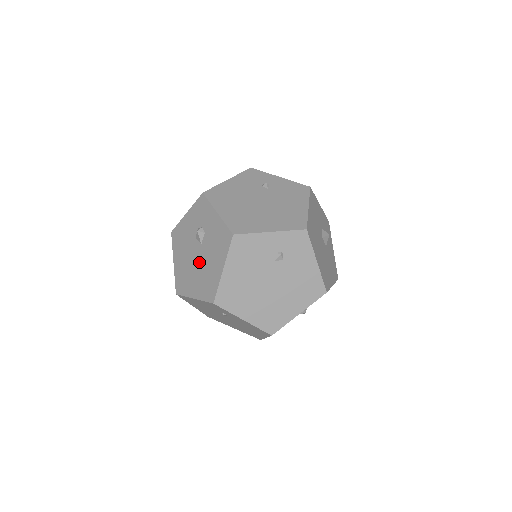
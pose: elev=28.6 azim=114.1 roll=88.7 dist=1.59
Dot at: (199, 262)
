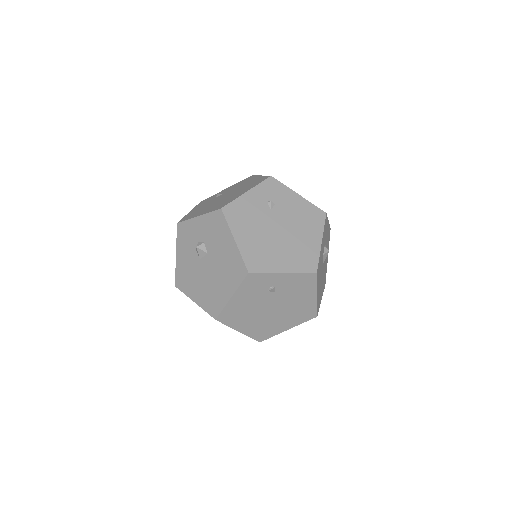
Dot at: occluded
